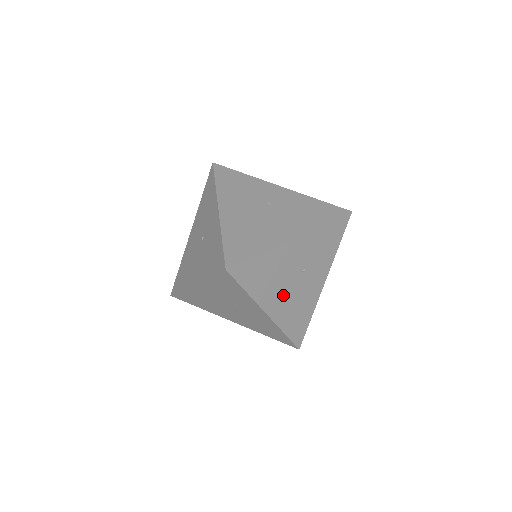
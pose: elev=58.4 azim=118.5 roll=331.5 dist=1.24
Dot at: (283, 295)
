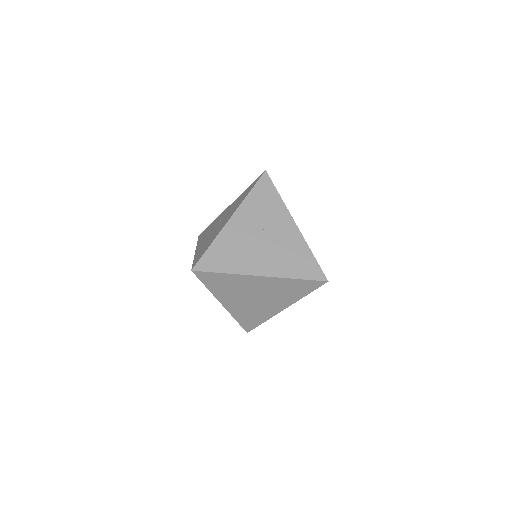
Dot at: (262, 256)
